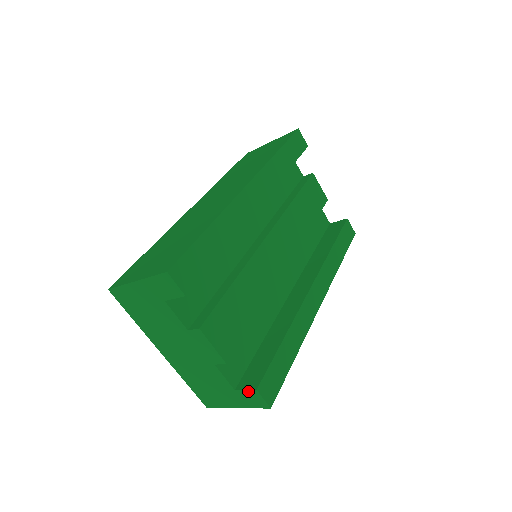
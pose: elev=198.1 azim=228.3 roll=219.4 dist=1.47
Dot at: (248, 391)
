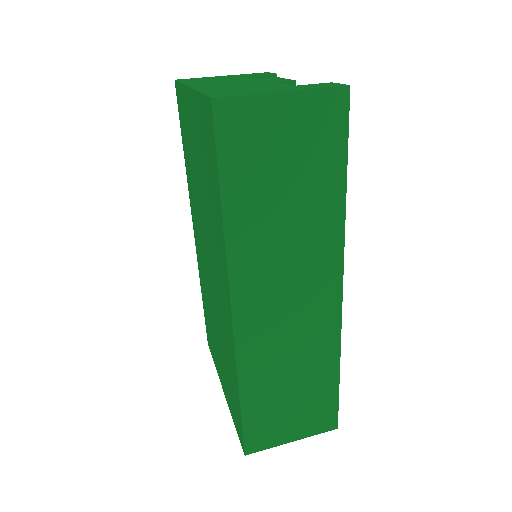
Dot at: occluded
